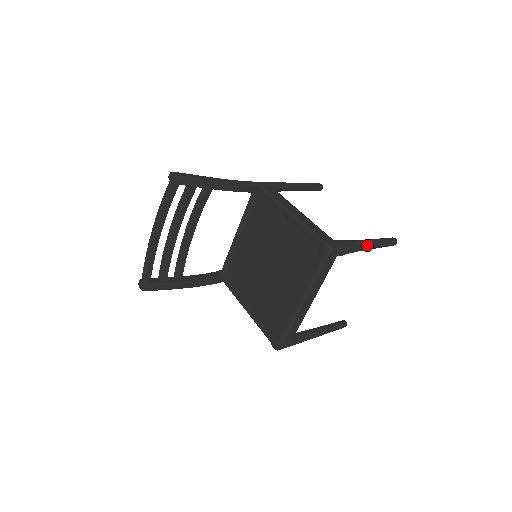
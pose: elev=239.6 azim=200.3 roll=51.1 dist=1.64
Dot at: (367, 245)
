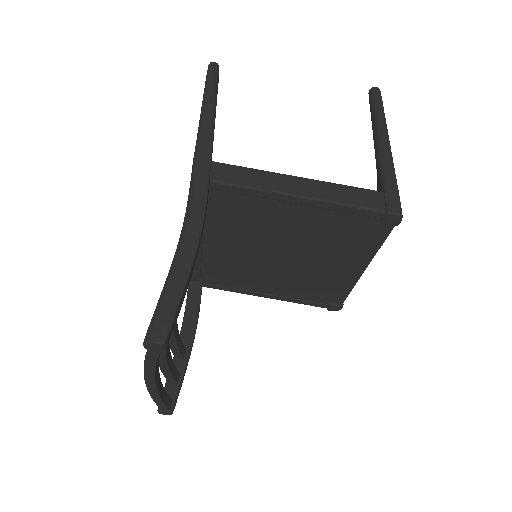
Dot at: (390, 146)
